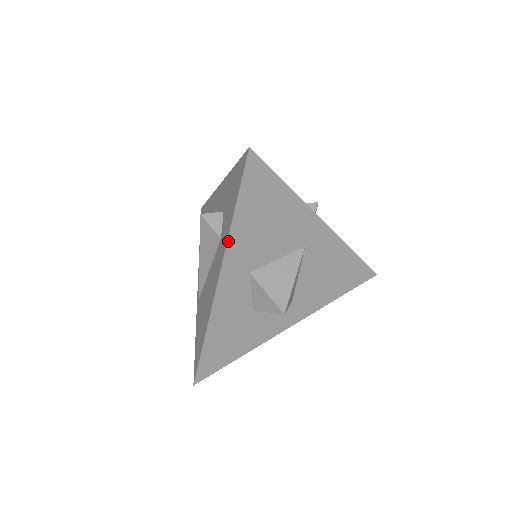
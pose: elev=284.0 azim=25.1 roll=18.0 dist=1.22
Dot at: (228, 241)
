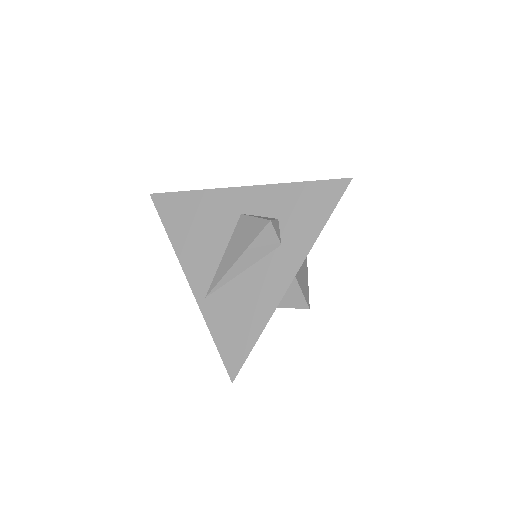
Dot at: occluded
